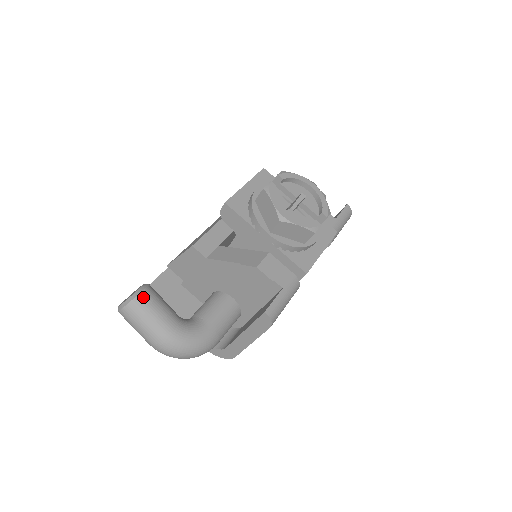
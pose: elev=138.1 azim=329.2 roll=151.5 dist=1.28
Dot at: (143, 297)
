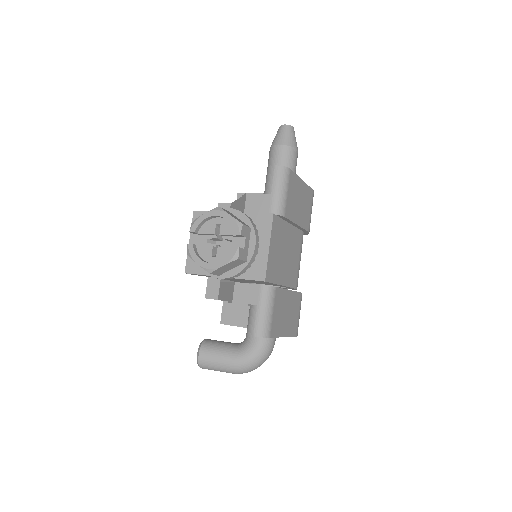
Dot at: (202, 357)
